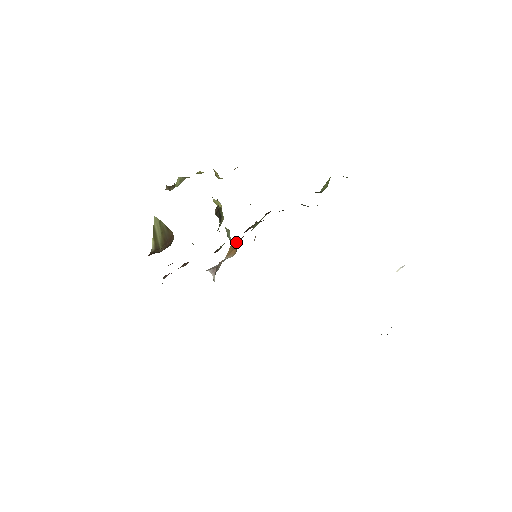
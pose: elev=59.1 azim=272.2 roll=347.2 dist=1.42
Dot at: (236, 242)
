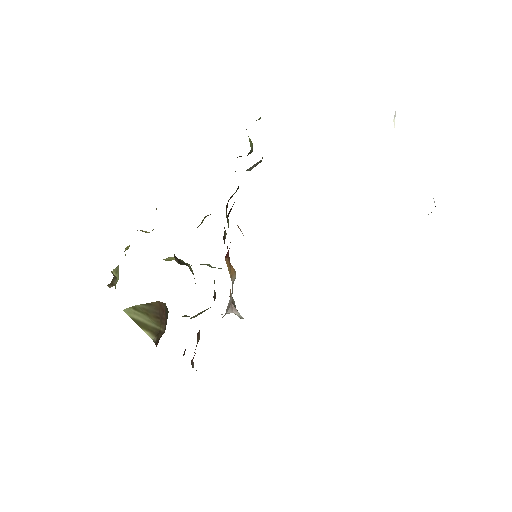
Dot at: (227, 253)
